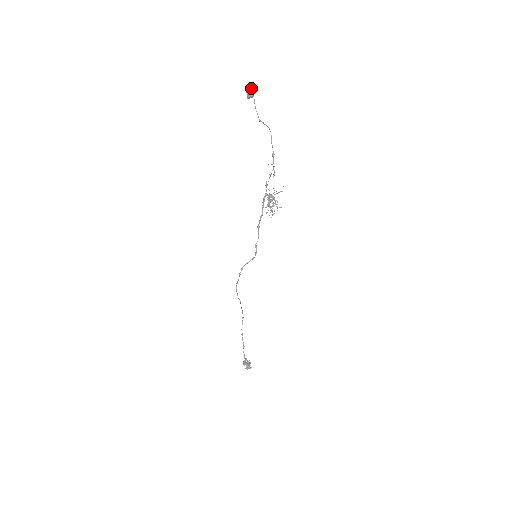
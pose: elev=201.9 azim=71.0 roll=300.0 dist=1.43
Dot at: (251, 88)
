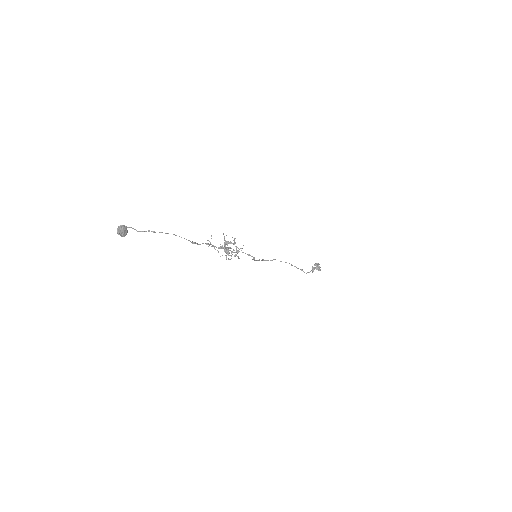
Dot at: (118, 228)
